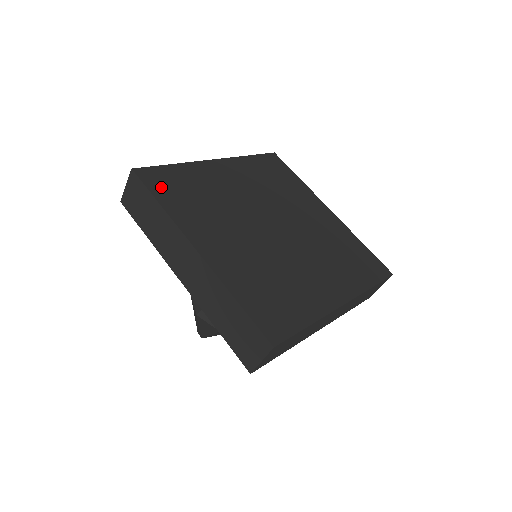
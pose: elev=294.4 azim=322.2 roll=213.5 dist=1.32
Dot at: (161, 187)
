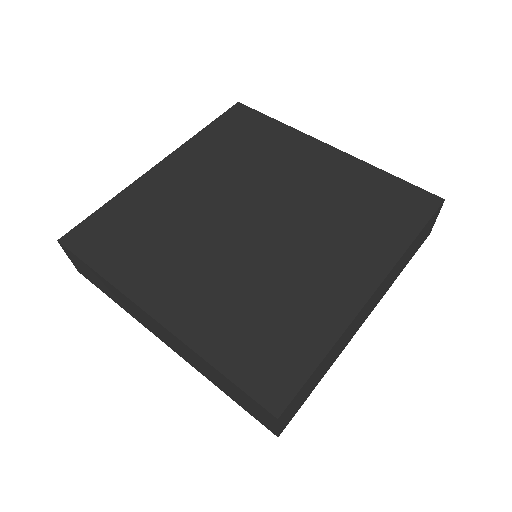
Dot at: (96, 246)
